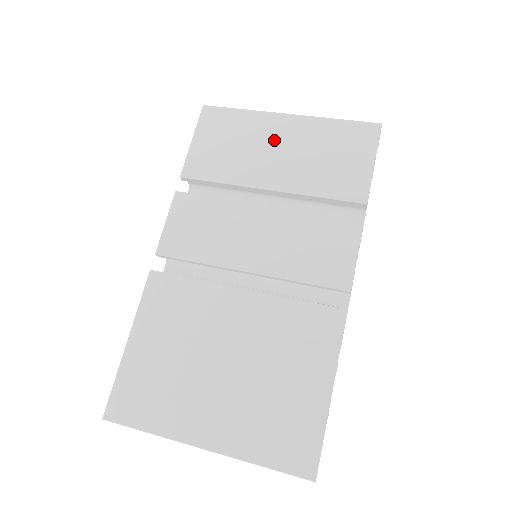
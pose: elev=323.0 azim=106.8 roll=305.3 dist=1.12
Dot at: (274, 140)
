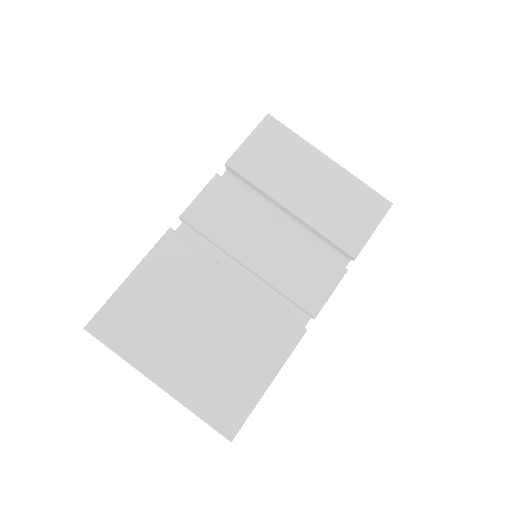
Dot at: (310, 173)
